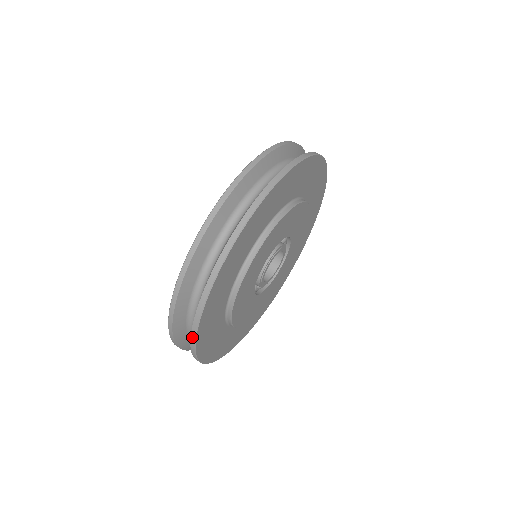
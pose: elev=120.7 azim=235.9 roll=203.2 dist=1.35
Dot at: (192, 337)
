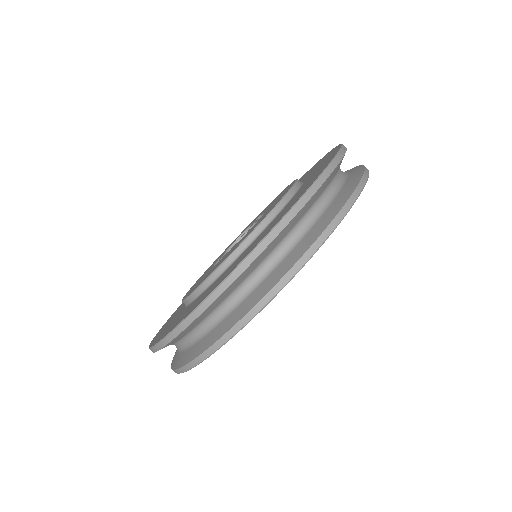
Dot at: occluded
